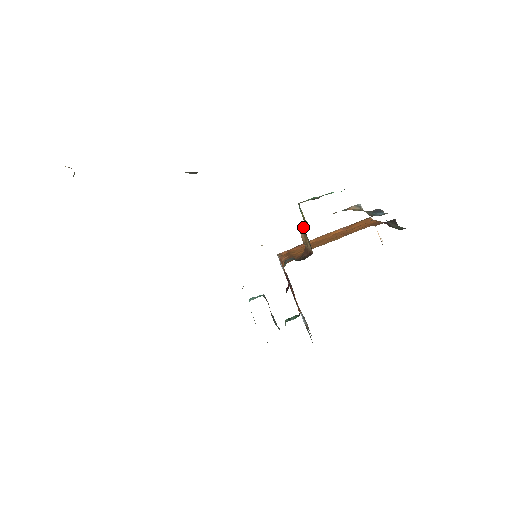
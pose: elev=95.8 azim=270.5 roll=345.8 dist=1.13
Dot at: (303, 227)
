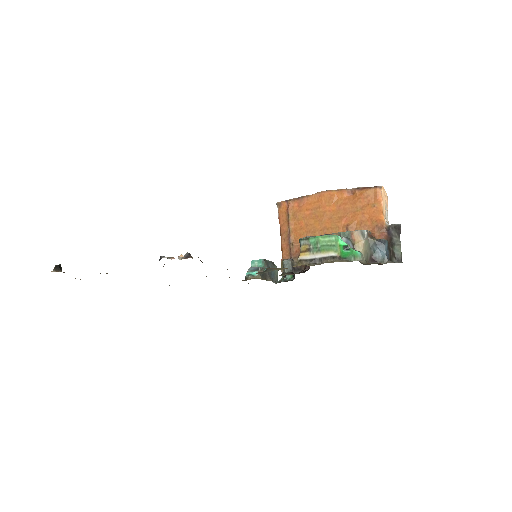
Dot at: occluded
